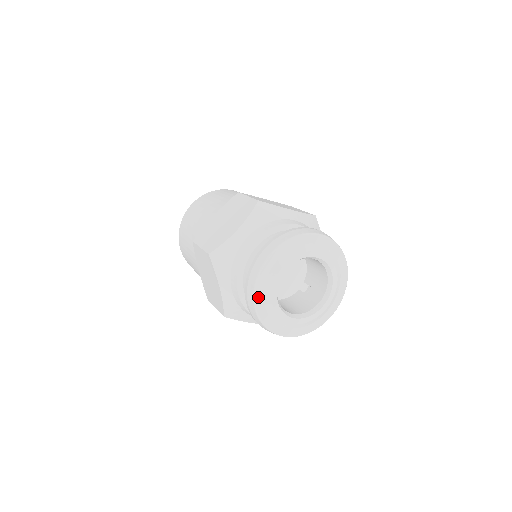
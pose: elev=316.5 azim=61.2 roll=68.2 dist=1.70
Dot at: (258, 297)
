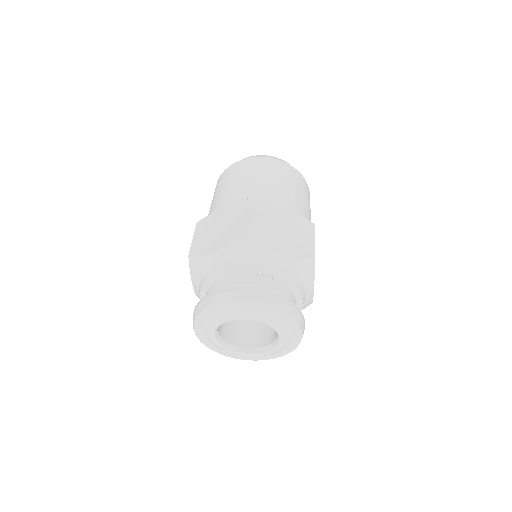
Dot at: (198, 327)
